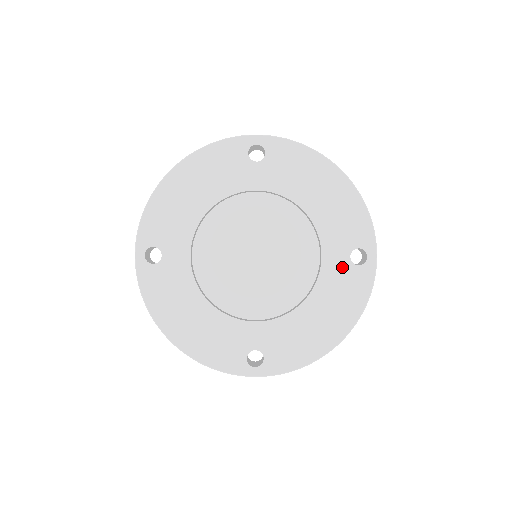
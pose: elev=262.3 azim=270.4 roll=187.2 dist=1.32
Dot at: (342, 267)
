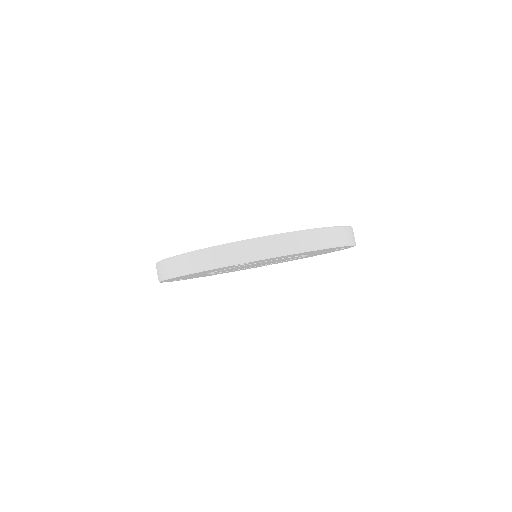
Dot at: occluded
